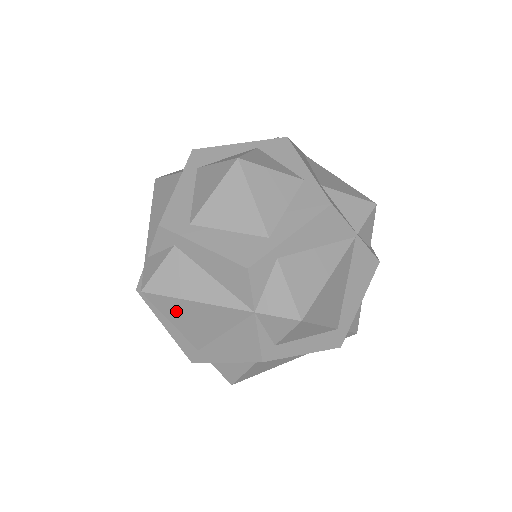
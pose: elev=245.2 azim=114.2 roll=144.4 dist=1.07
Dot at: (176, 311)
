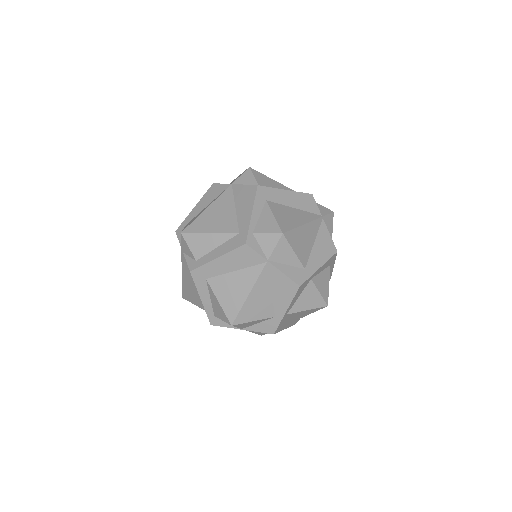
Dot at: (205, 223)
